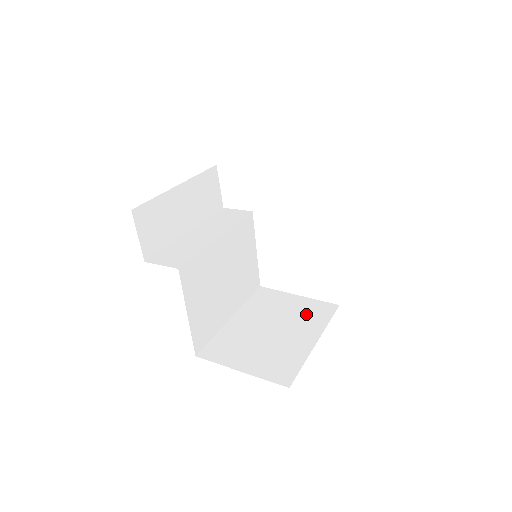
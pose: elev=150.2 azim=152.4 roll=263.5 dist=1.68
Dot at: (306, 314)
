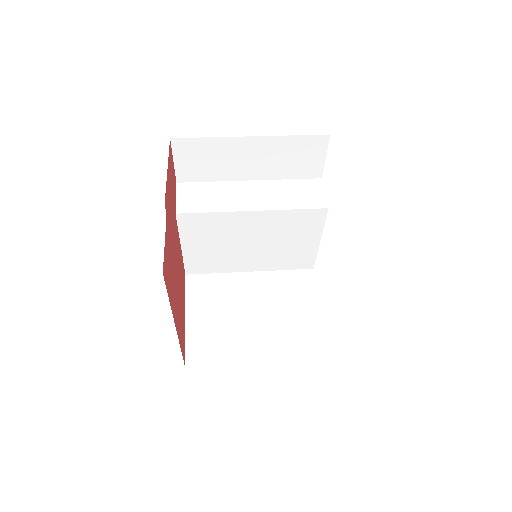
Dot at: (293, 331)
